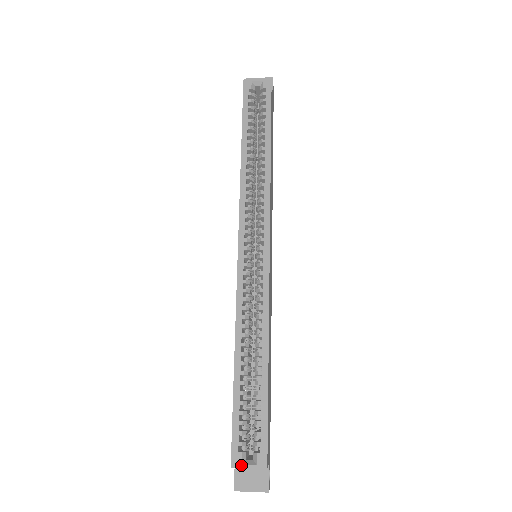
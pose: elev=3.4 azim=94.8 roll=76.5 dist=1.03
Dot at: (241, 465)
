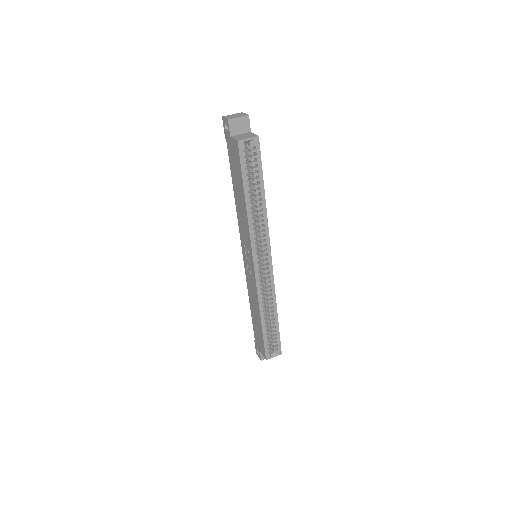
Dot at: (270, 358)
